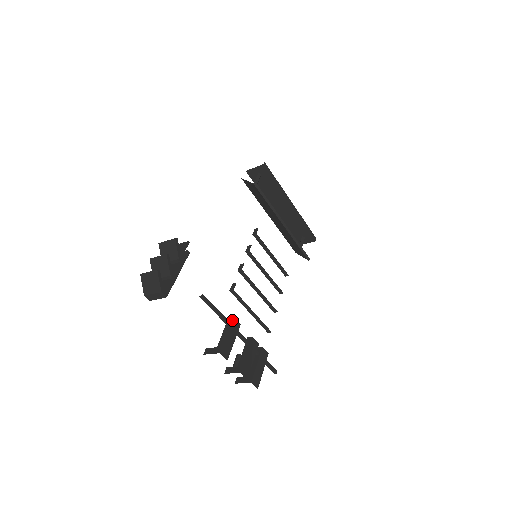
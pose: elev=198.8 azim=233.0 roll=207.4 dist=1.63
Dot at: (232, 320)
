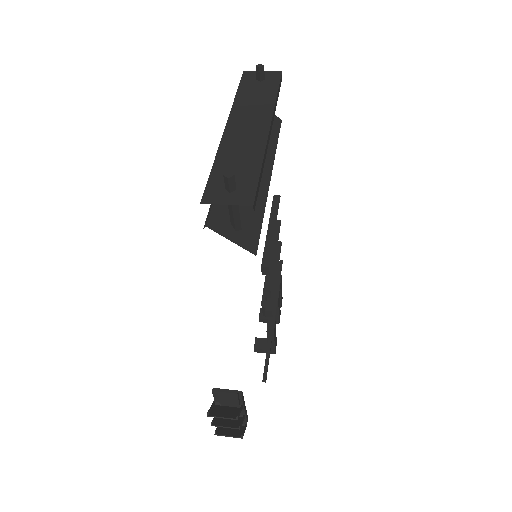
Dot at: (274, 335)
